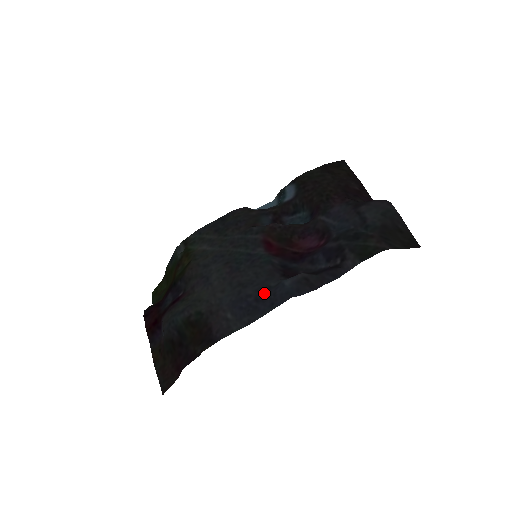
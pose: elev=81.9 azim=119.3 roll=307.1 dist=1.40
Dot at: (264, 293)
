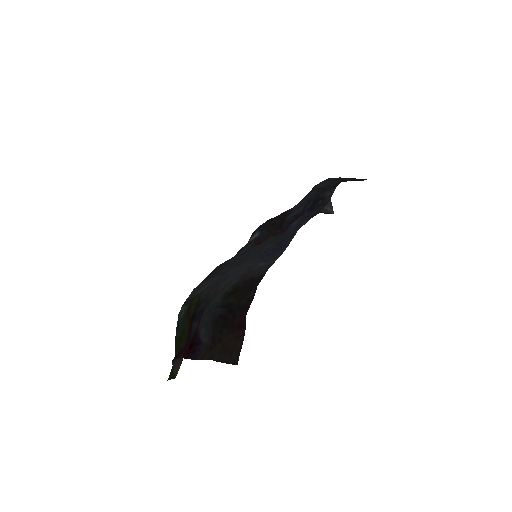
Dot at: (280, 239)
